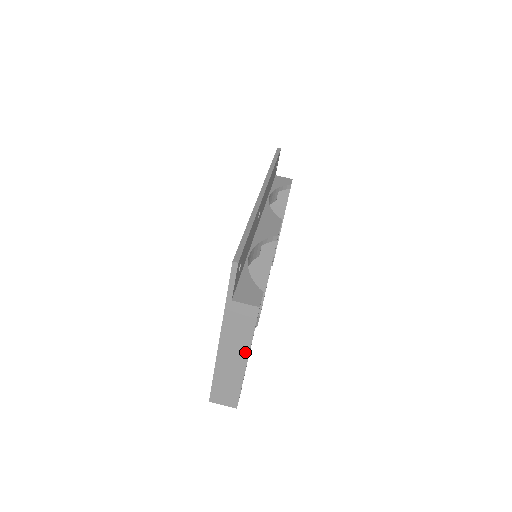
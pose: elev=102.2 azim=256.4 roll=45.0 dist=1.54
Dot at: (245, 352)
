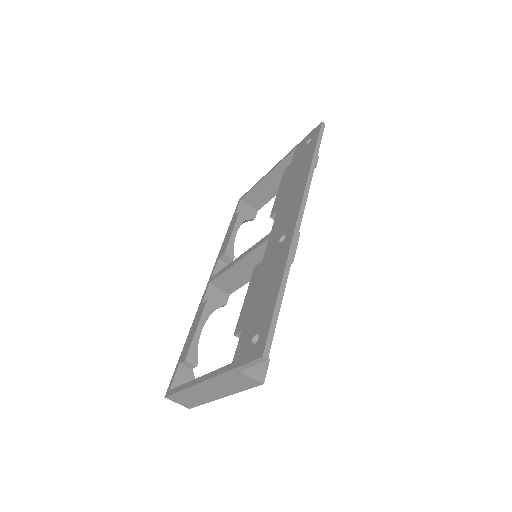
Dot at: (225, 394)
